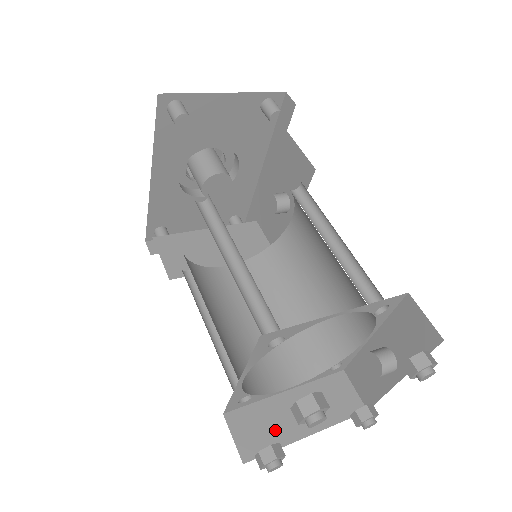
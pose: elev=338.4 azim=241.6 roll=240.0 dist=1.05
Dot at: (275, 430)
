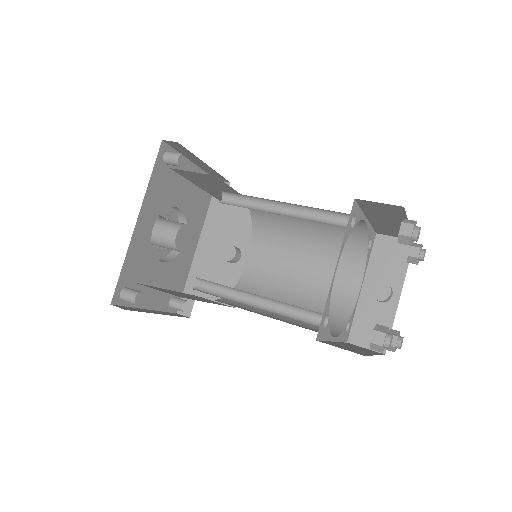
Dot at: (356, 350)
